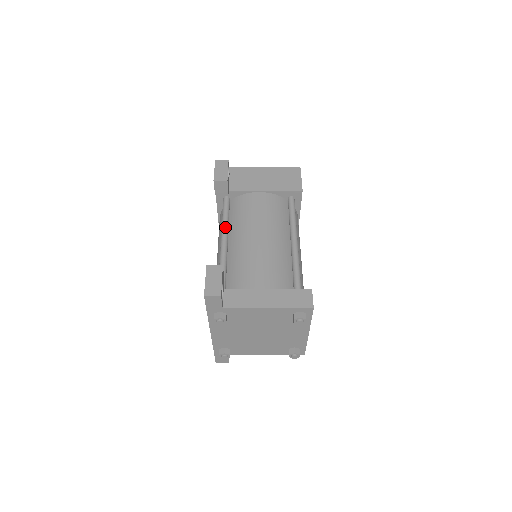
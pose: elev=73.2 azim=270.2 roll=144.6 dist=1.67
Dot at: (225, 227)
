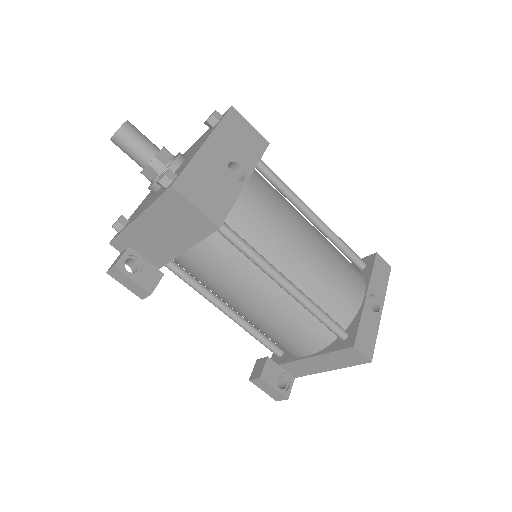
Dot at: (207, 299)
